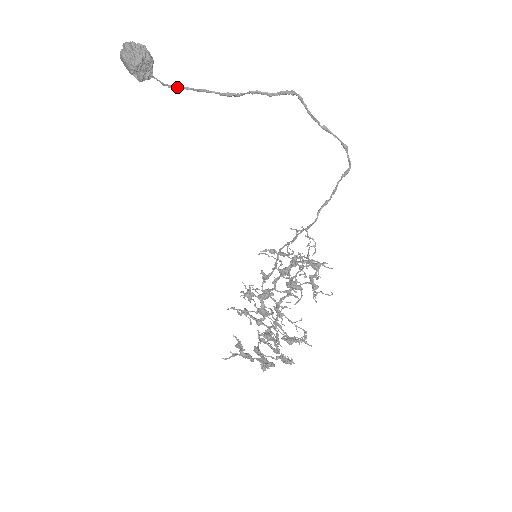
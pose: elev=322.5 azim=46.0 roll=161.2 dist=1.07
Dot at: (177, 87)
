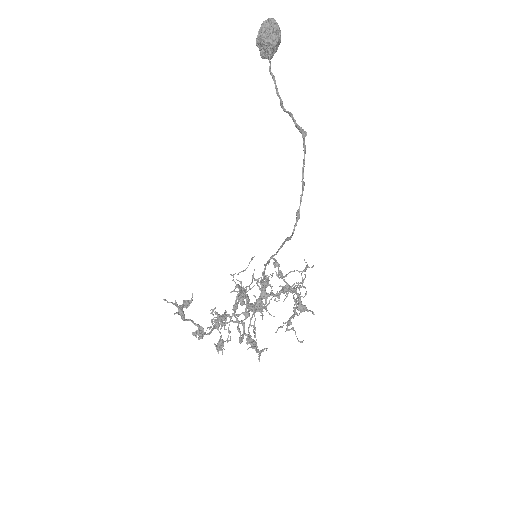
Dot at: (272, 77)
